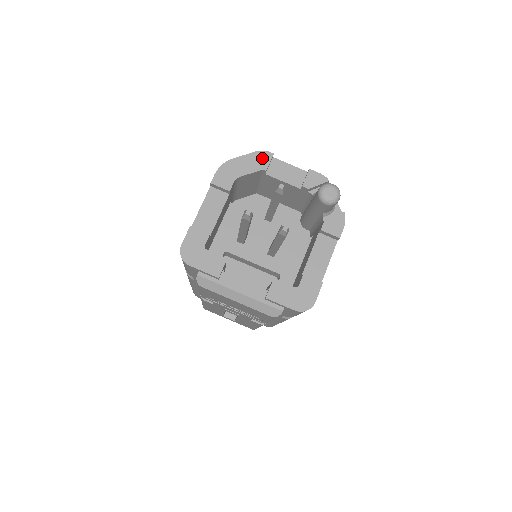
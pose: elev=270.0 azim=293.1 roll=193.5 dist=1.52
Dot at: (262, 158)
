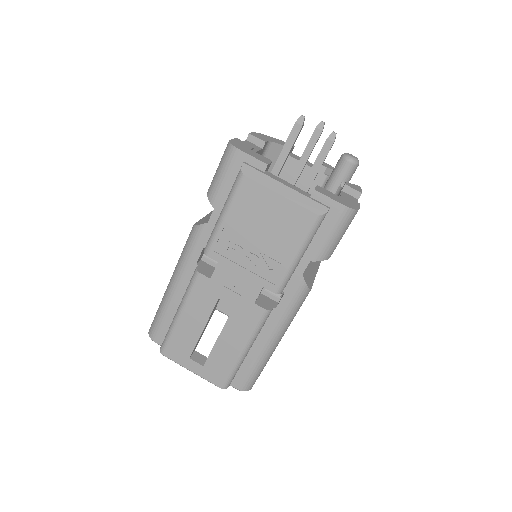
Dot at: occluded
